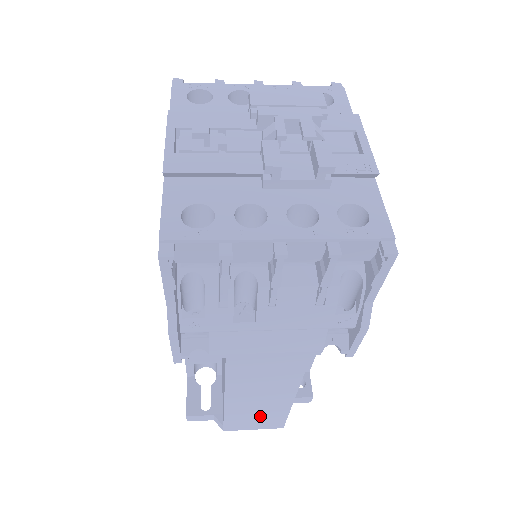
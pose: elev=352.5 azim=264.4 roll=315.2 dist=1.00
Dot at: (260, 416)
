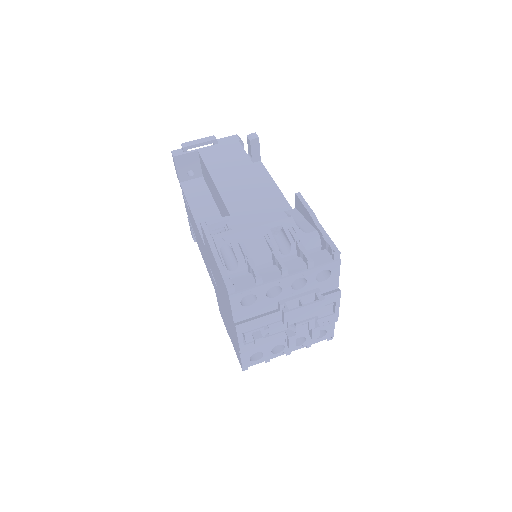
Dot at: occluded
